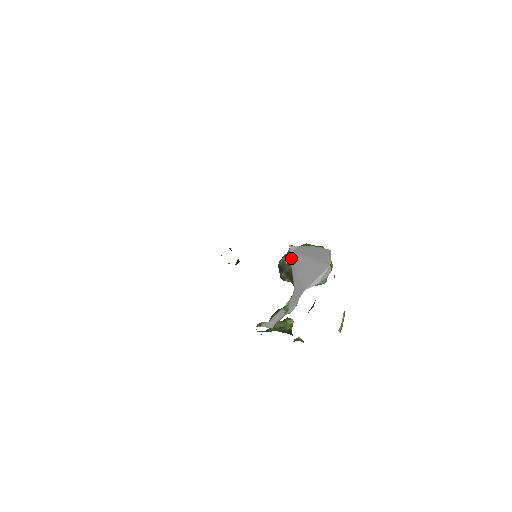
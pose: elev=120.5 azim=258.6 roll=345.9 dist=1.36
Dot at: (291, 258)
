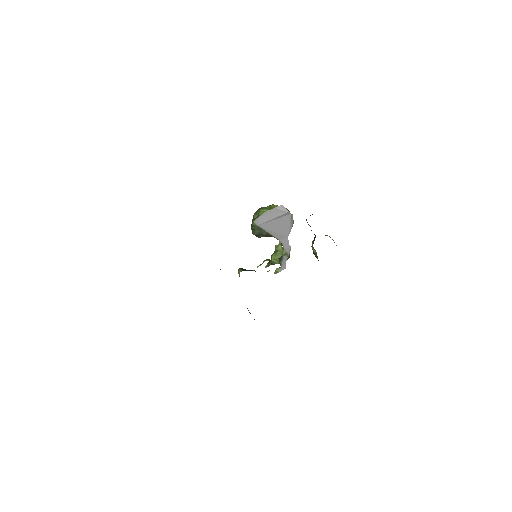
Dot at: (261, 228)
